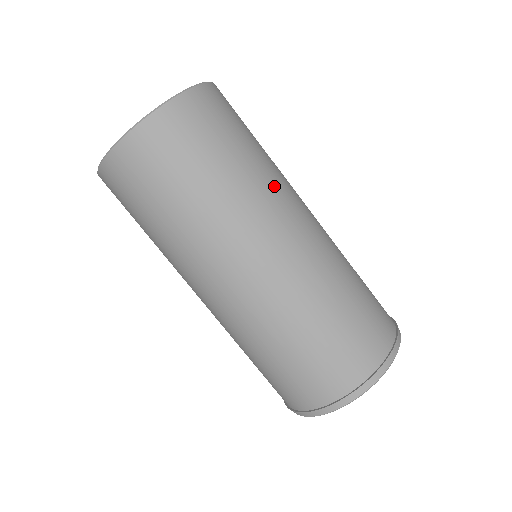
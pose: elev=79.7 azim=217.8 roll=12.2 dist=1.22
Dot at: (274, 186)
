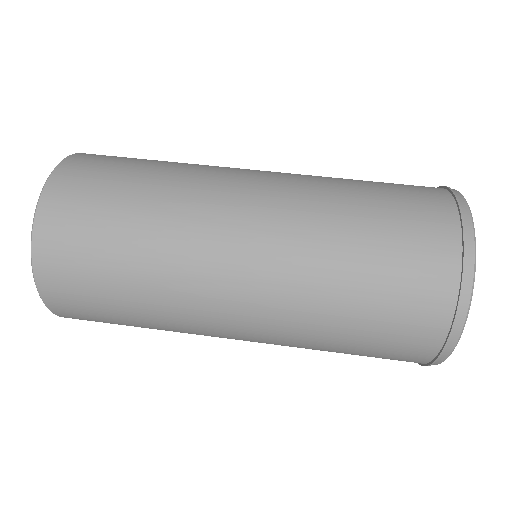
Dot at: occluded
